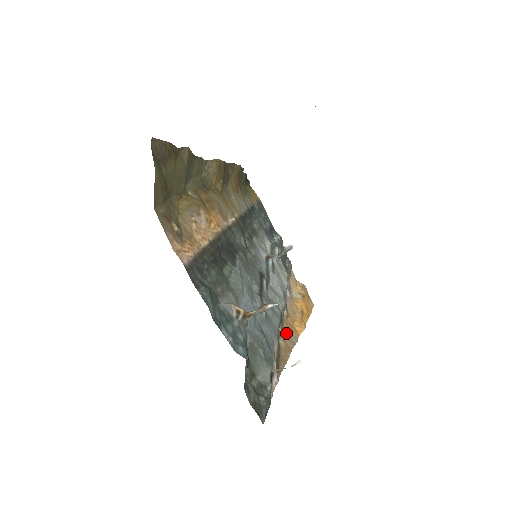
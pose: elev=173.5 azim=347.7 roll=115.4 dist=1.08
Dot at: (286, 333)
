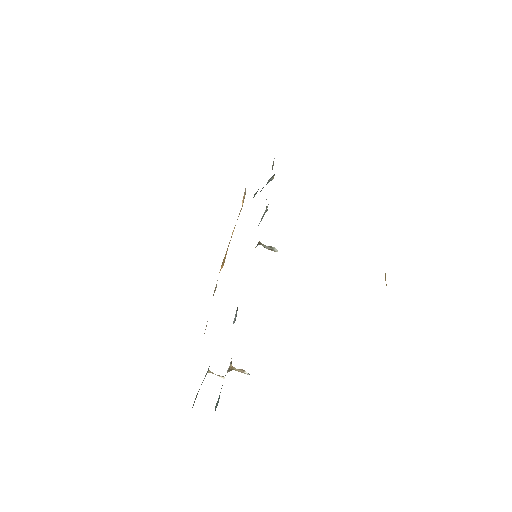
Dot at: occluded
